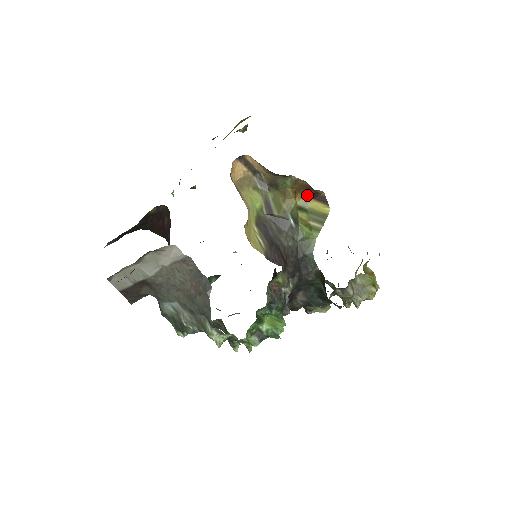
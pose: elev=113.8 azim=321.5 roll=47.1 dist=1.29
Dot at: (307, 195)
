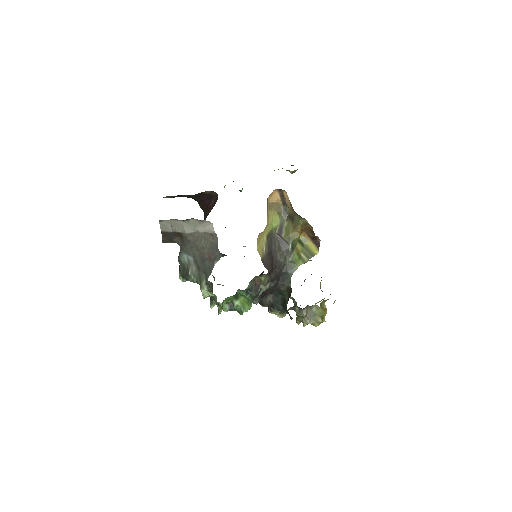
Dot at: (309, 236)
